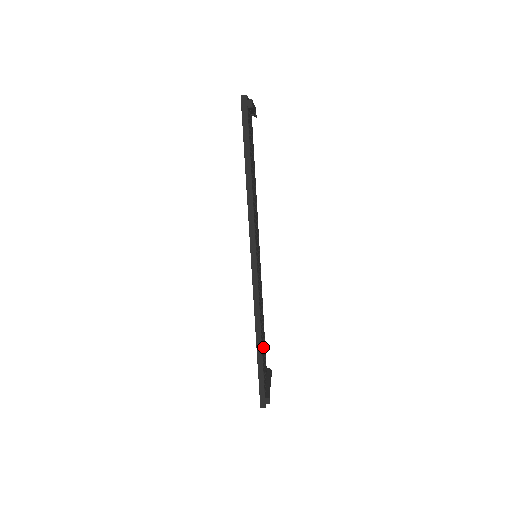
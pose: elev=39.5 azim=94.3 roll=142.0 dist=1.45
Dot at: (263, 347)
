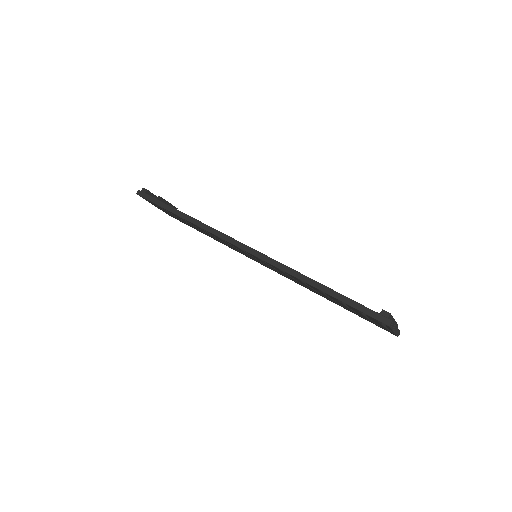
Dot at: occluded
